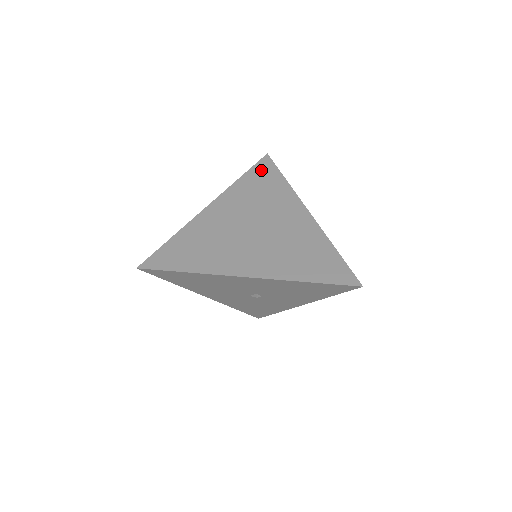
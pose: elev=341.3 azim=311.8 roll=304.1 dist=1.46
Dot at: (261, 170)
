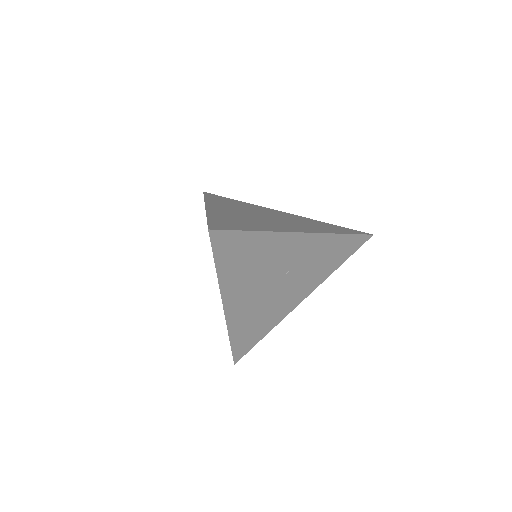
Dot at: (226, 249)
